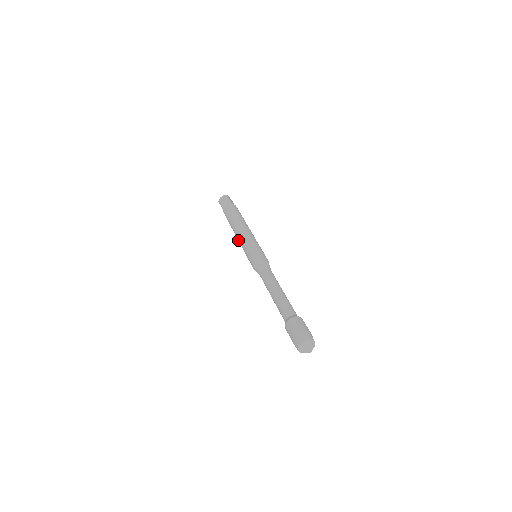
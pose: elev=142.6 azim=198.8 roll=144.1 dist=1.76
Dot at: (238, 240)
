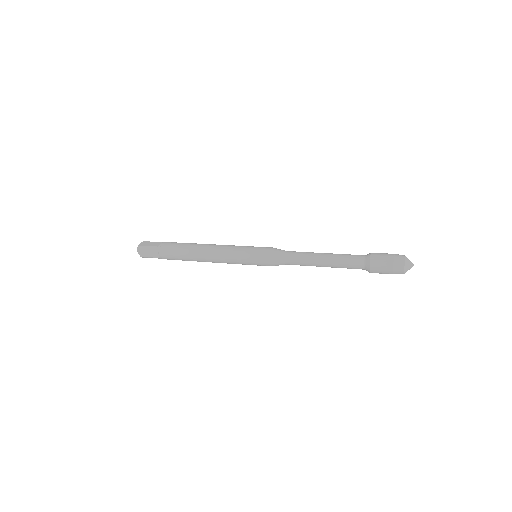
Dot at: (217, 254)
